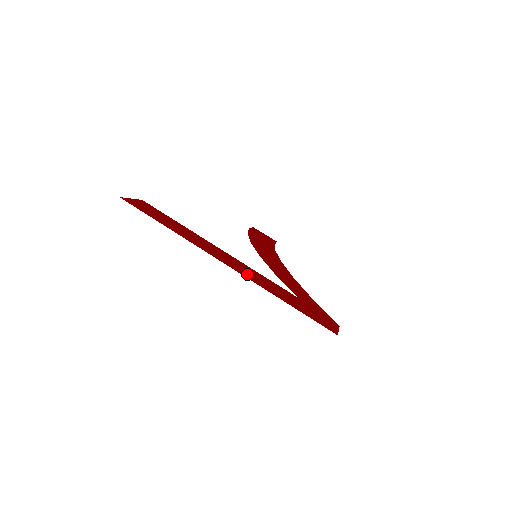
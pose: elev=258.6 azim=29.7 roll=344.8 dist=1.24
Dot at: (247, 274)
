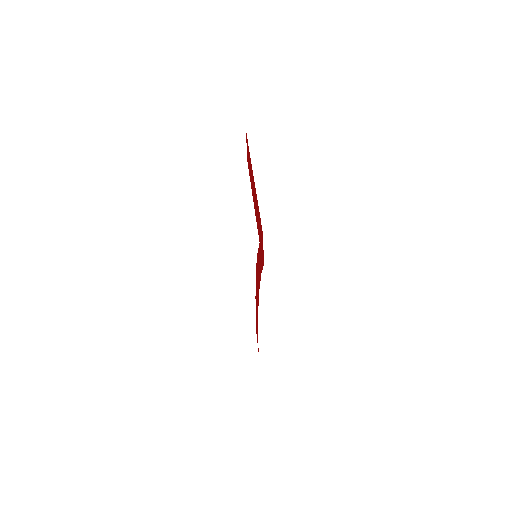
Dot at: occluded
